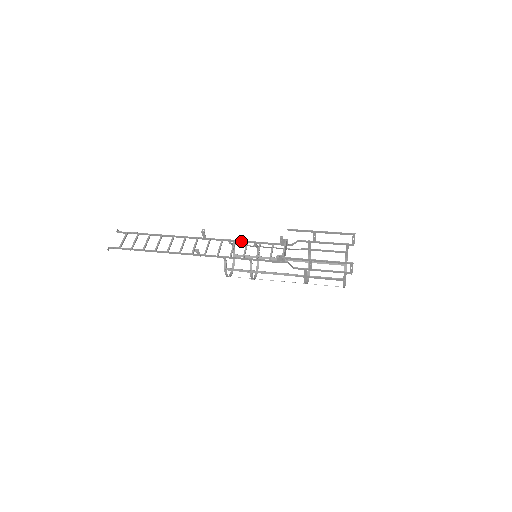
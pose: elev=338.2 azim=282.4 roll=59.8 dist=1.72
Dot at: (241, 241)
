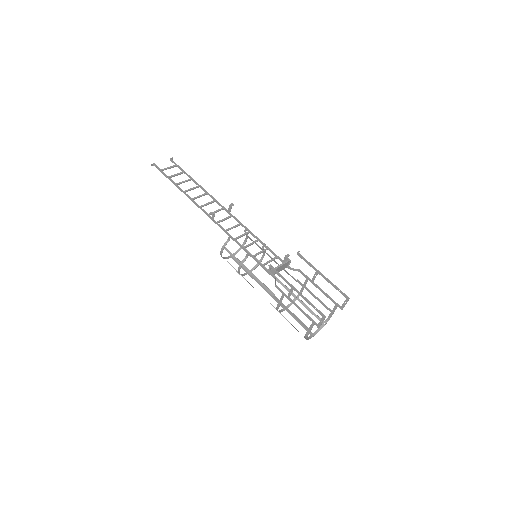
Dot at: (254, 235)
